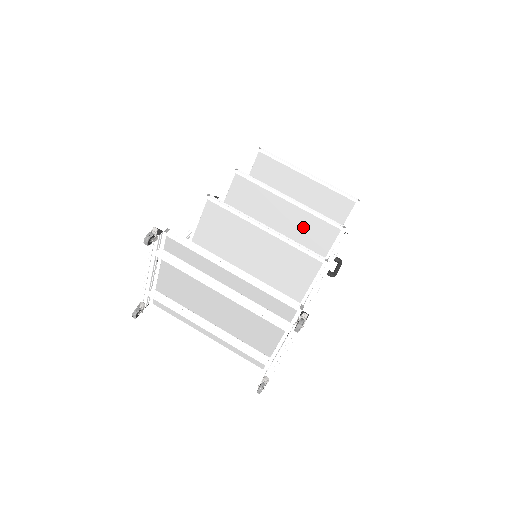
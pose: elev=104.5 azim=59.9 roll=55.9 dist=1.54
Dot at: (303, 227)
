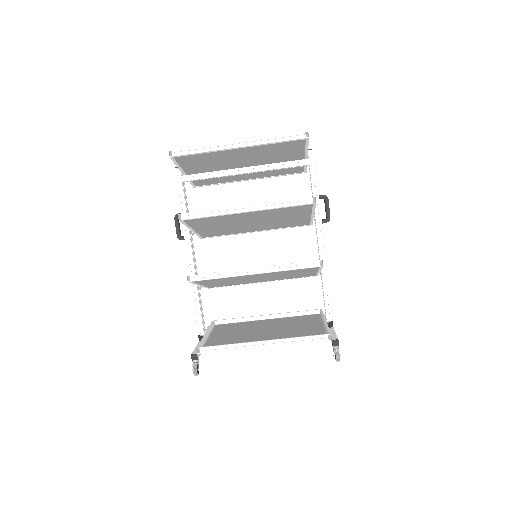
Dot at: (276, 213)
